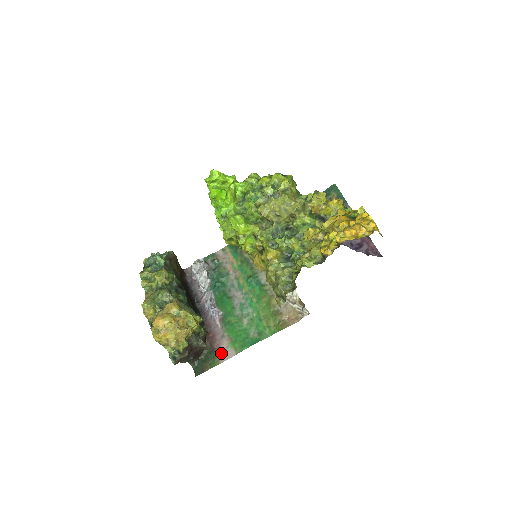
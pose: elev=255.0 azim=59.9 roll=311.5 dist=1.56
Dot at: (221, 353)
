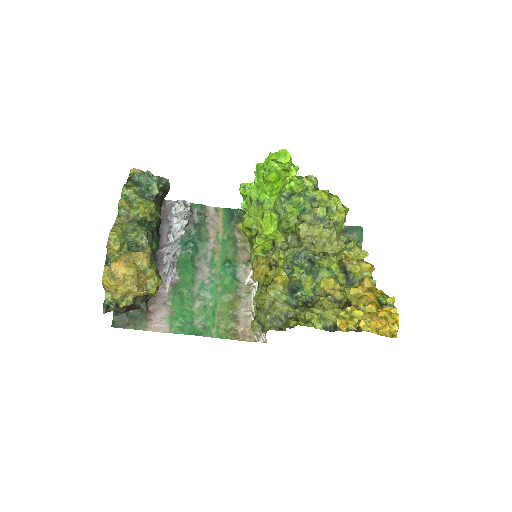
Dot at: (153, 320)
